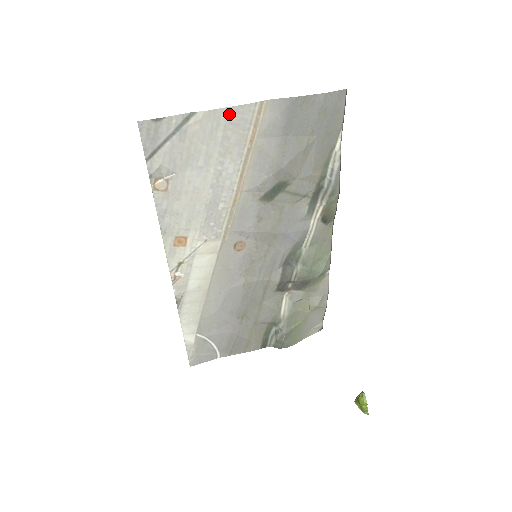
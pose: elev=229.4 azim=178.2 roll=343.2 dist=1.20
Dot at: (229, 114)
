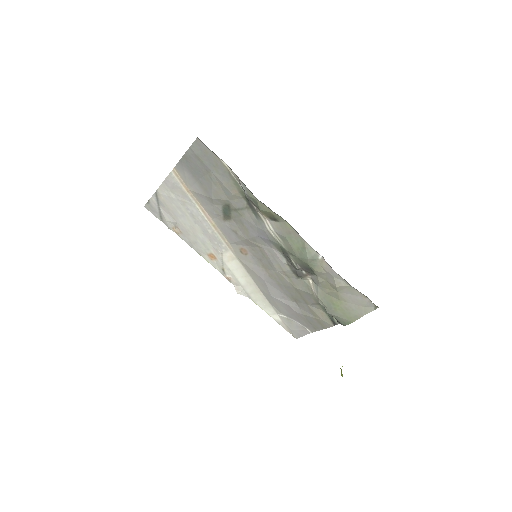
Dot at: (167, 184)
